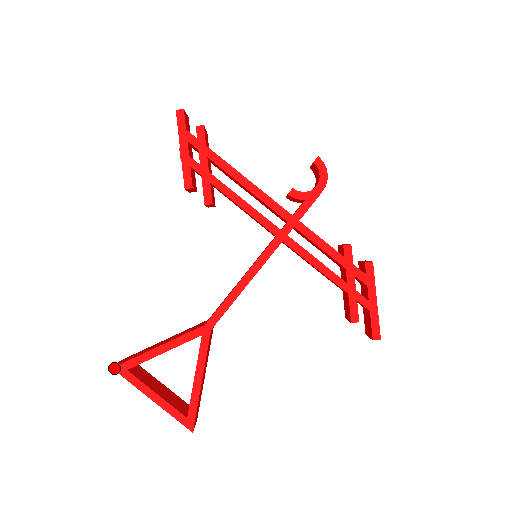
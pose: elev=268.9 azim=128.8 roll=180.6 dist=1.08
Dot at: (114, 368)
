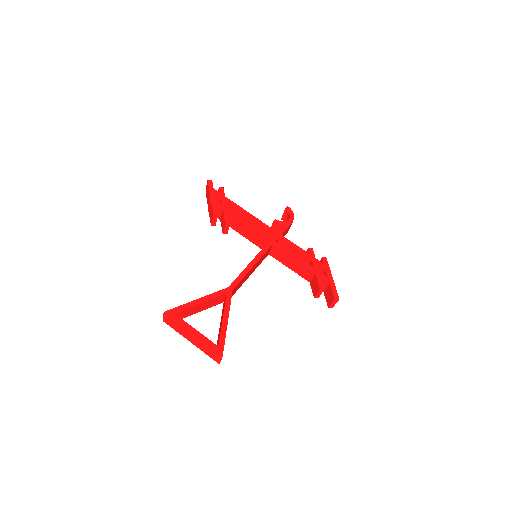
Dot at: (165, 312)
